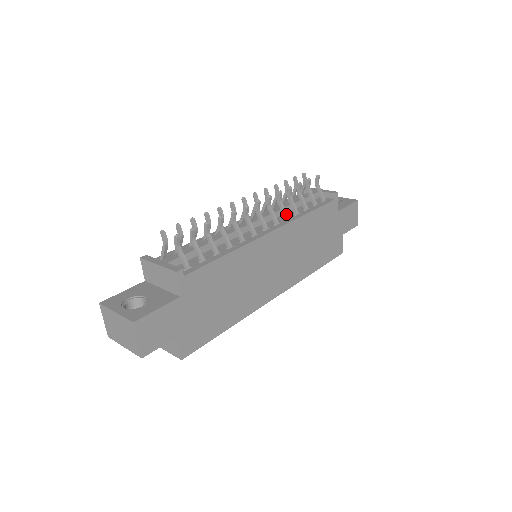
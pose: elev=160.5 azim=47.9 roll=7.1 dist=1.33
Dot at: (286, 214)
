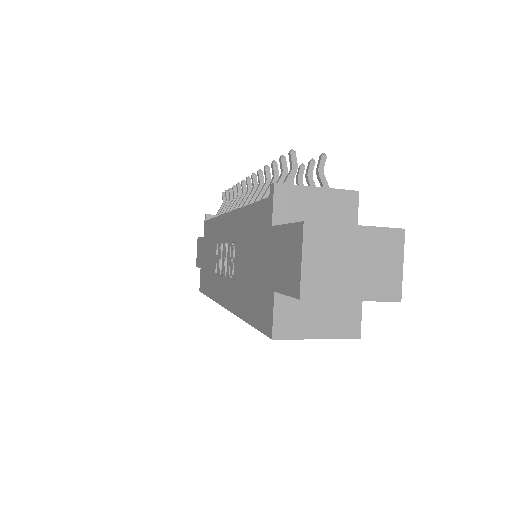
Dot at: occluded
